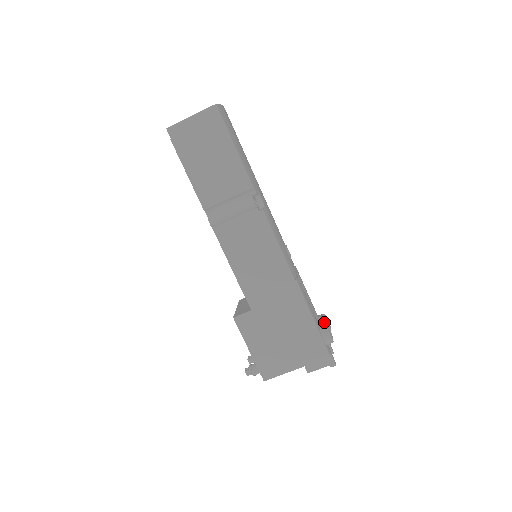
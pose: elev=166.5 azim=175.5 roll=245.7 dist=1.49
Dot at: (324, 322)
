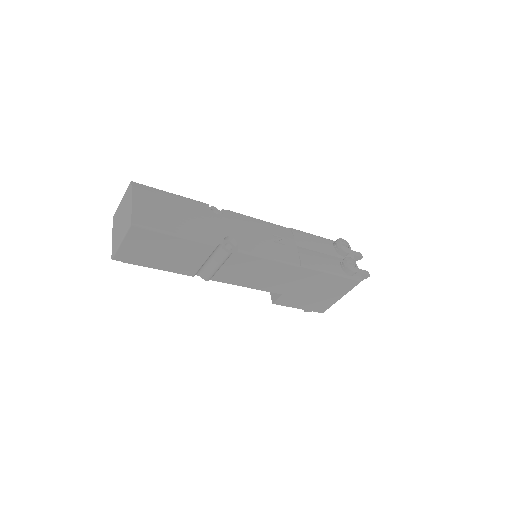
Dot at: (342, 252)
